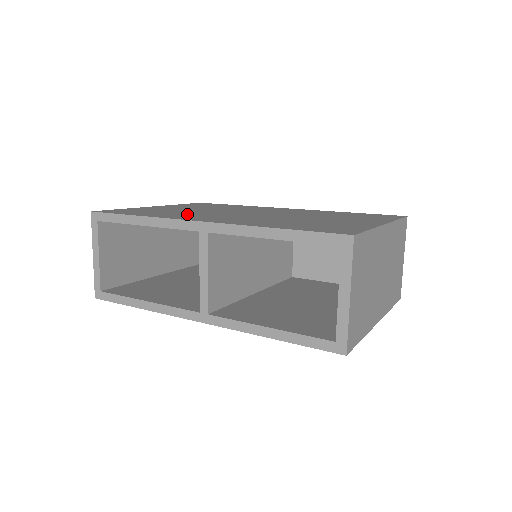
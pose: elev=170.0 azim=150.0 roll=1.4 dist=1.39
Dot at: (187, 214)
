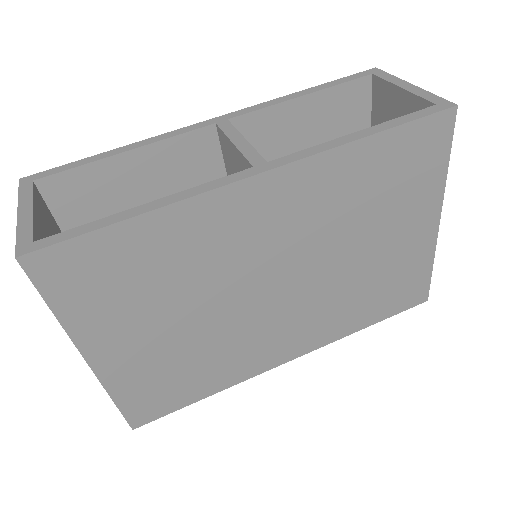
Dot at: occluded
